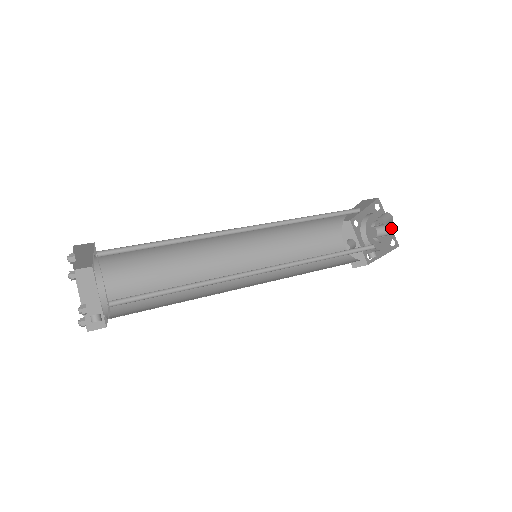
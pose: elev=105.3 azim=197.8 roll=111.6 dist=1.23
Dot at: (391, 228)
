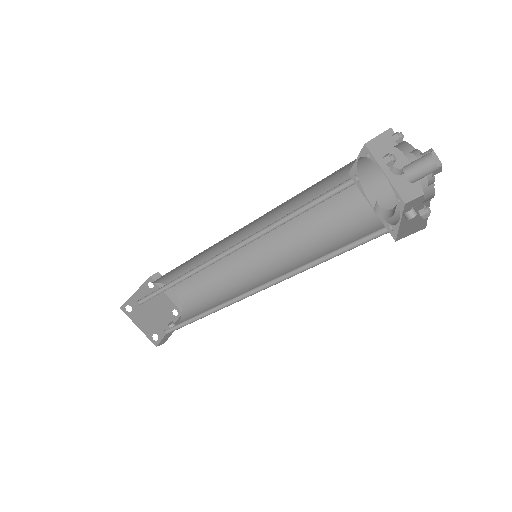
Dot at: occluded
